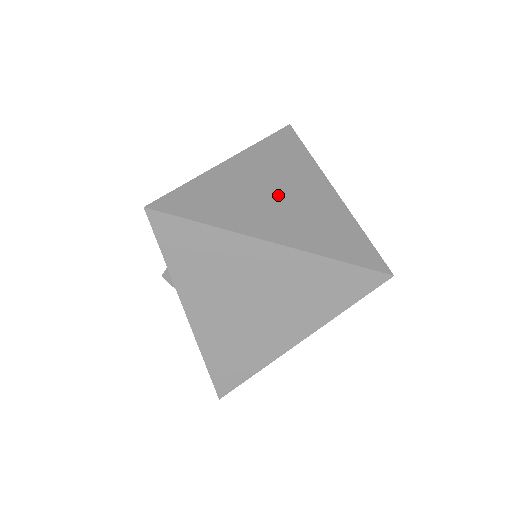
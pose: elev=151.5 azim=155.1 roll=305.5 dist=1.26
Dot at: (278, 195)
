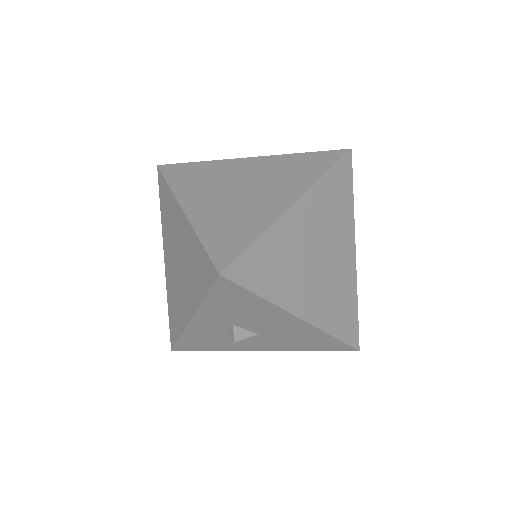
Dot at: (242, 189)
